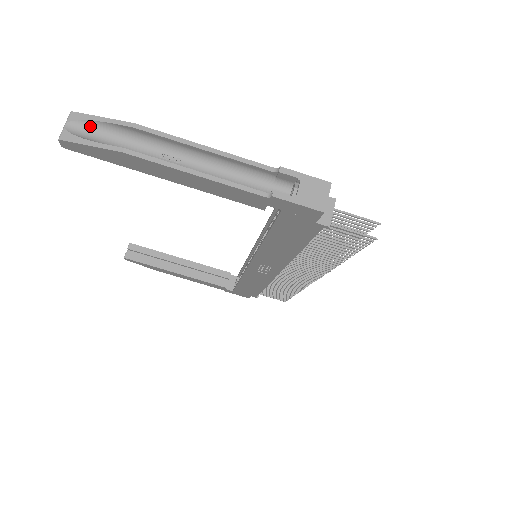
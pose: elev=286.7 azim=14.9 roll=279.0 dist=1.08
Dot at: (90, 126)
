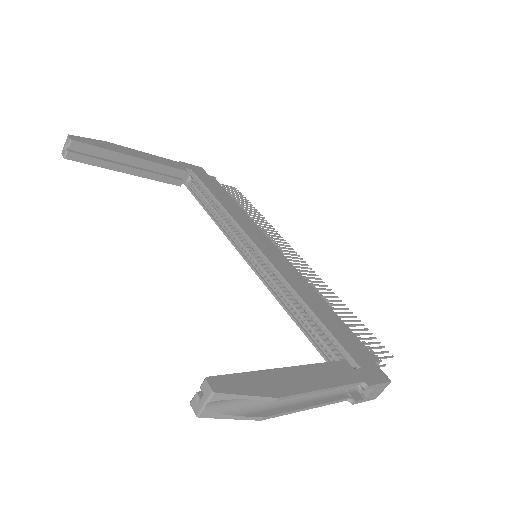
Dot at: (231, 398)
